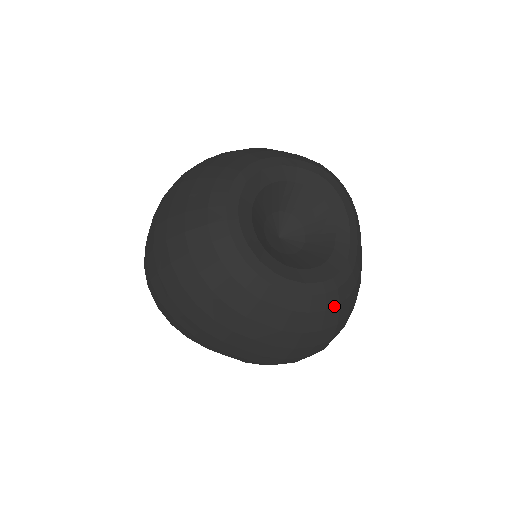
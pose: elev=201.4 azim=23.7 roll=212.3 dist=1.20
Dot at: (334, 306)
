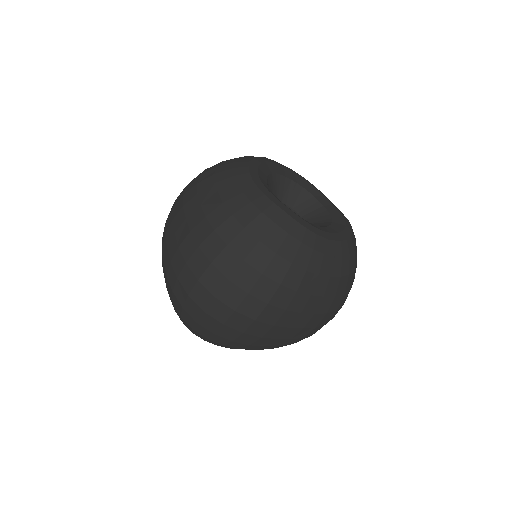
Dot at: (271, 218)
